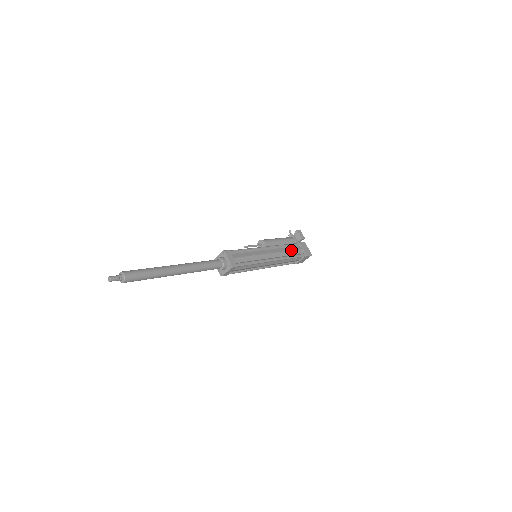
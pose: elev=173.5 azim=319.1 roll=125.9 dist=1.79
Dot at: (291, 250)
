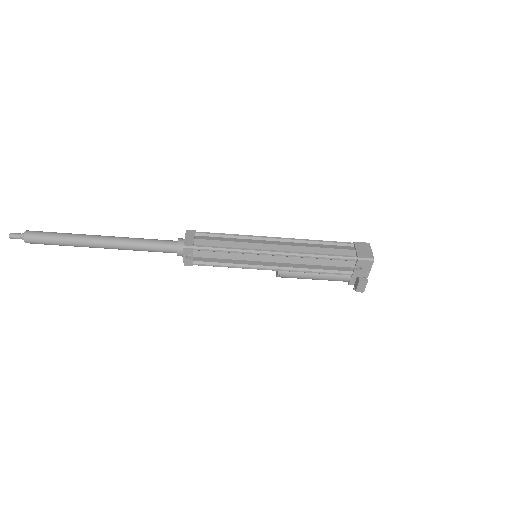
Dot at: occluded
